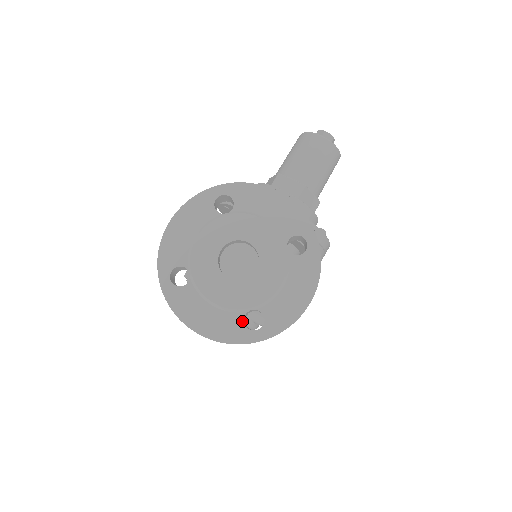
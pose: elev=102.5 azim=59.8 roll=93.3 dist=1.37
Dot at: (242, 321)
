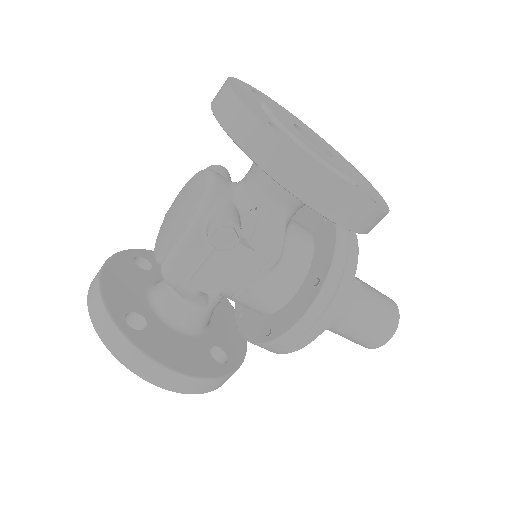
Dot at: (270, 121)
